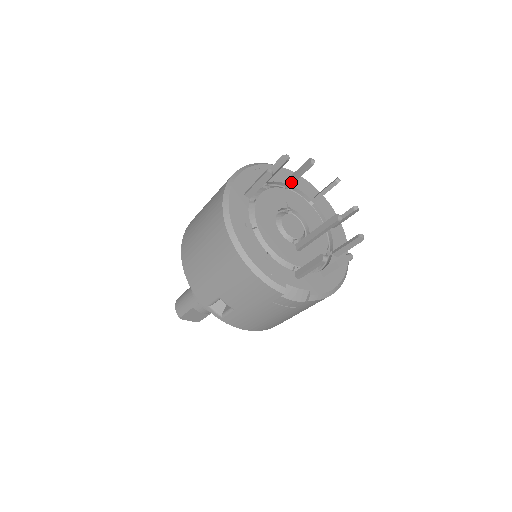
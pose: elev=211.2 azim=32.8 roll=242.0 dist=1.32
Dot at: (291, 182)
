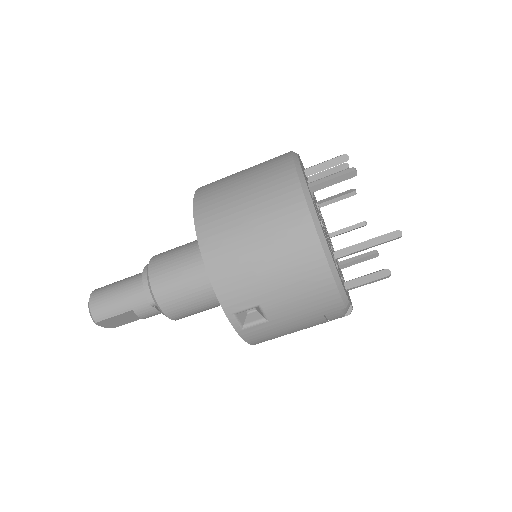
Dot at: occluded
